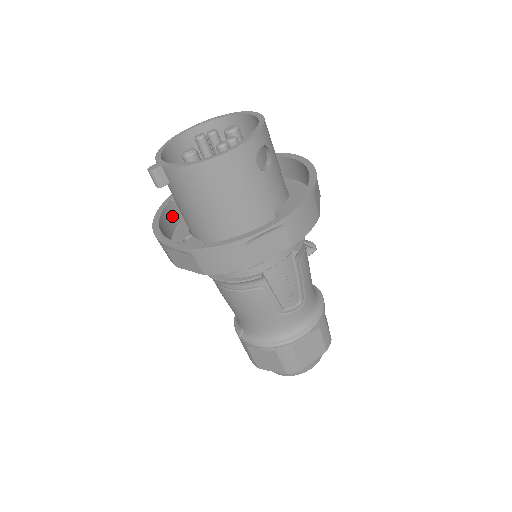
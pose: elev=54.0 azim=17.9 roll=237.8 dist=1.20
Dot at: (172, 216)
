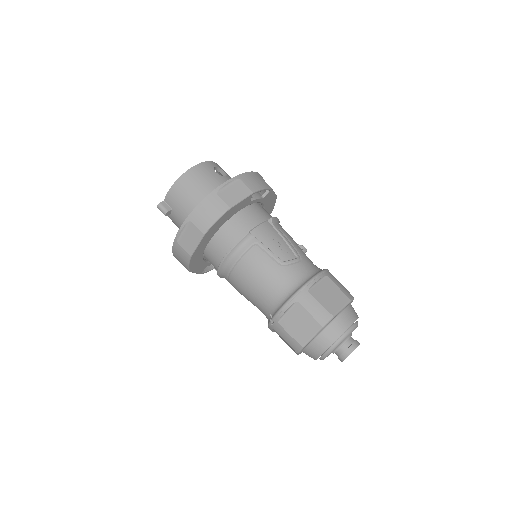
Dot at: occluded
